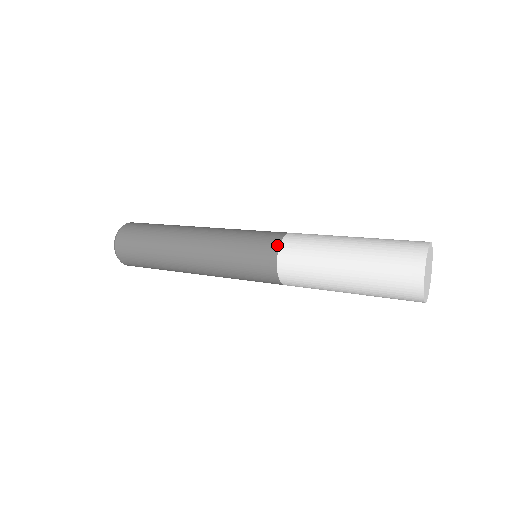
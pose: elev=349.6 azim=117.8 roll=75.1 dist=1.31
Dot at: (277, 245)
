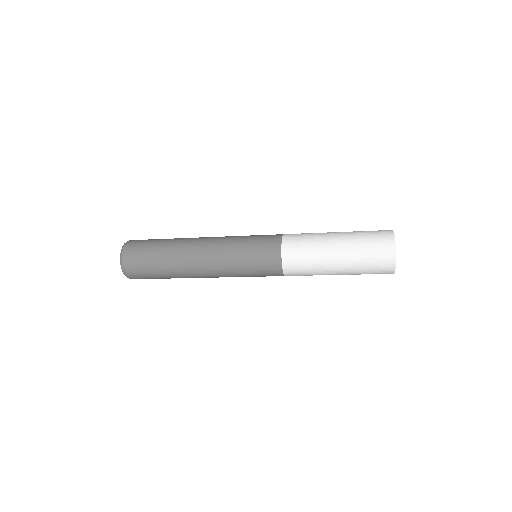
Dot at: (279, 247)
